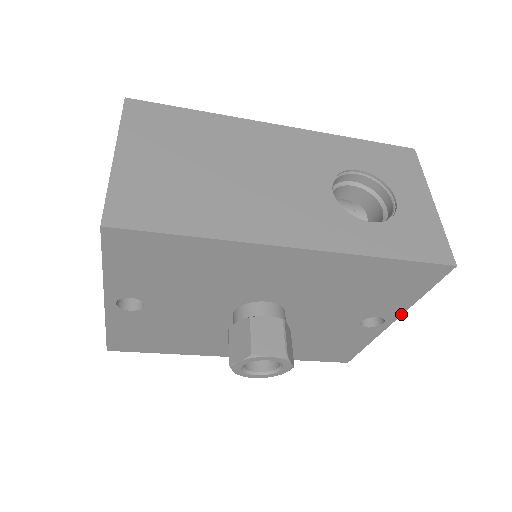
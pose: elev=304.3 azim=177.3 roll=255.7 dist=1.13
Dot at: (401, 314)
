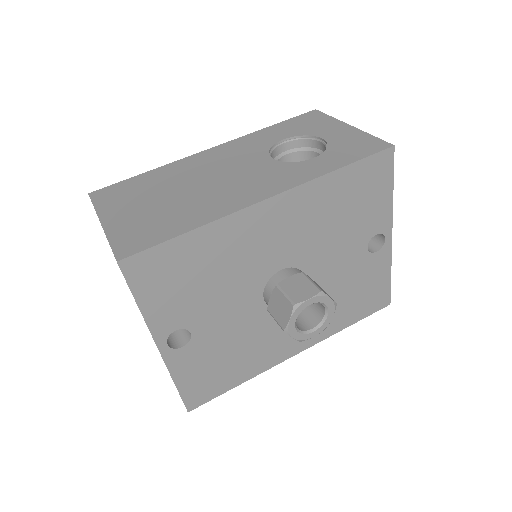
Dot at: (391, 221)
